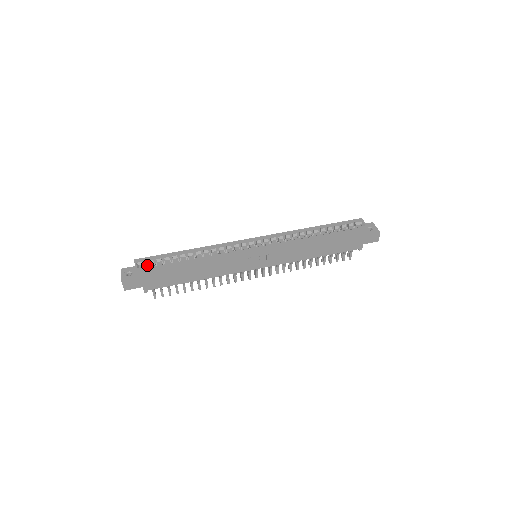
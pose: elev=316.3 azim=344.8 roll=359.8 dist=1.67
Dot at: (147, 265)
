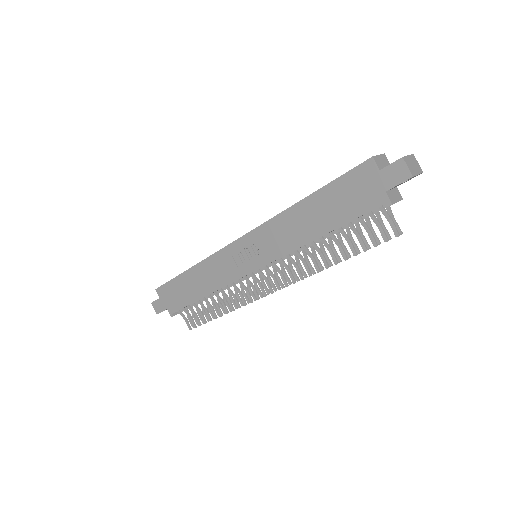
Dot at: occluded
